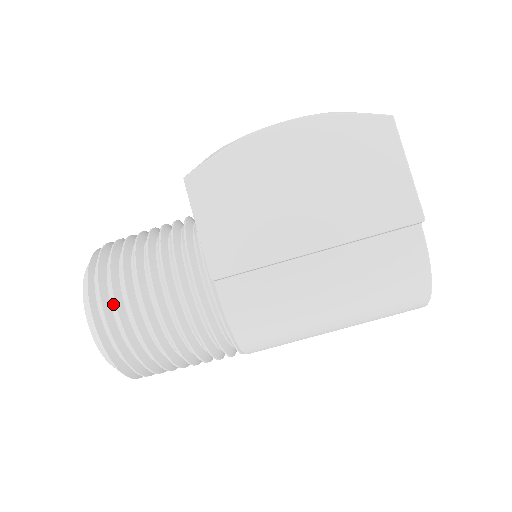
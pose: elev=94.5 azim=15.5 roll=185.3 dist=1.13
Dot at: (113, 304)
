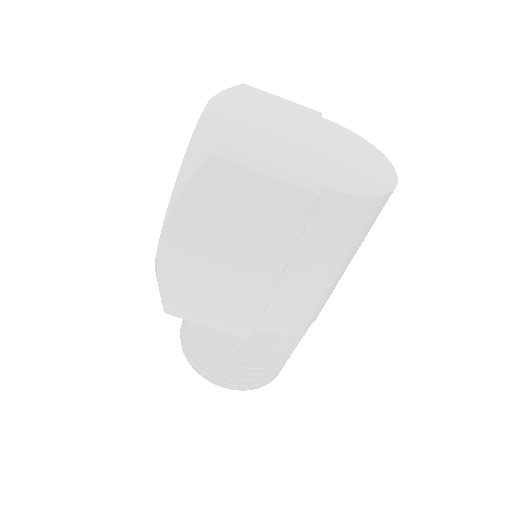
Dot at: (224, 376)
